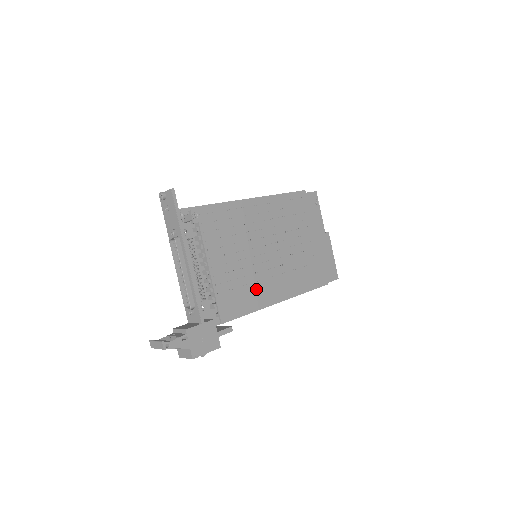
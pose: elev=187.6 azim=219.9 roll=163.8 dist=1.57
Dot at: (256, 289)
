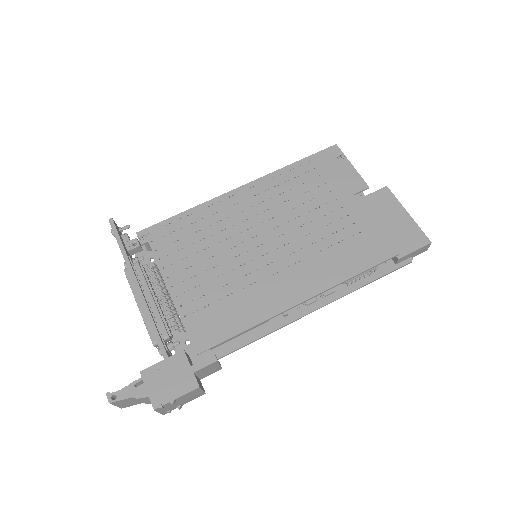
Dot at: (251, 295)
